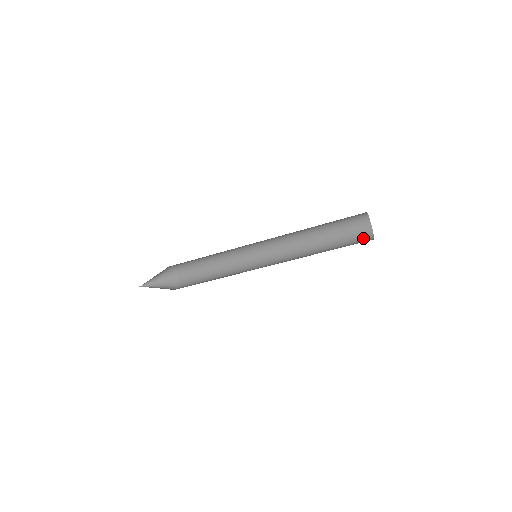
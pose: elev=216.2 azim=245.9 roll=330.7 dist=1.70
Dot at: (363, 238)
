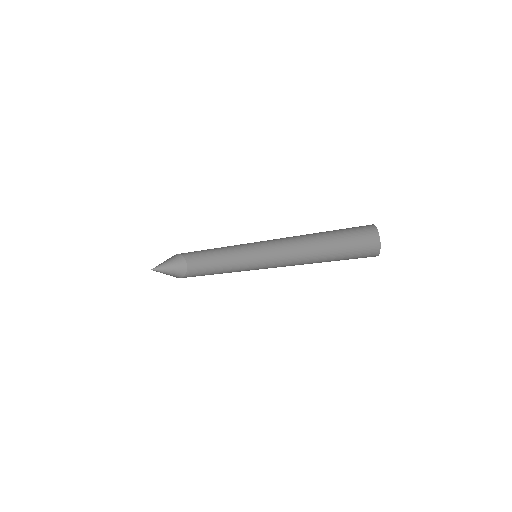
Dot at: (368, 253)
